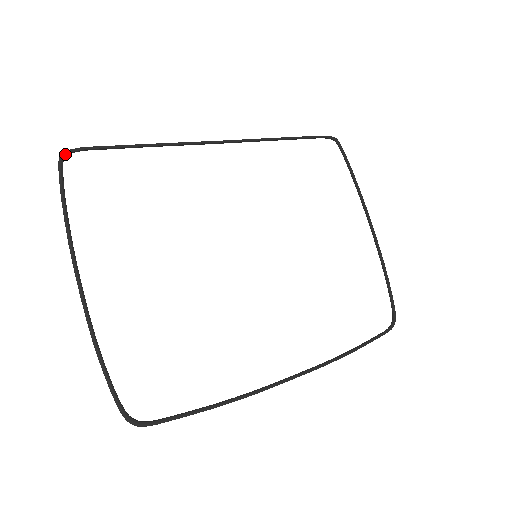
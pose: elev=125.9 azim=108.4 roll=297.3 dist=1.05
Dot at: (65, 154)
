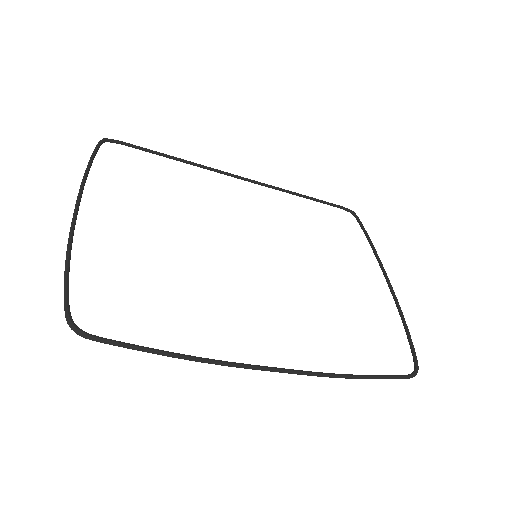
Dot at: (106, 140)
